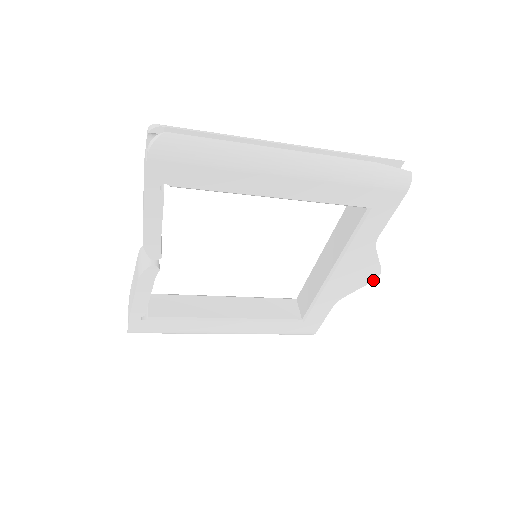
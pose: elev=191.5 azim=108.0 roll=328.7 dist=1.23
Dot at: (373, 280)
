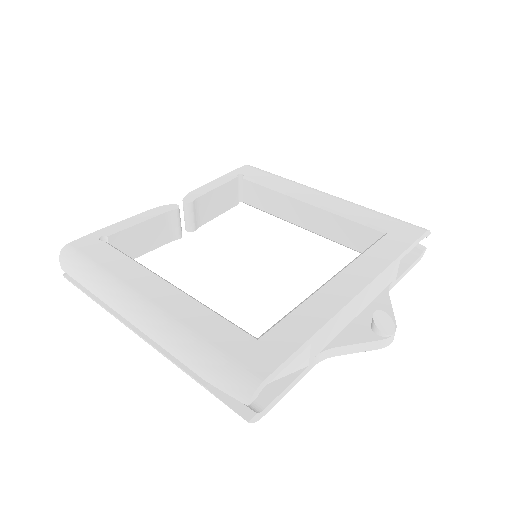
Dot at: occluded
